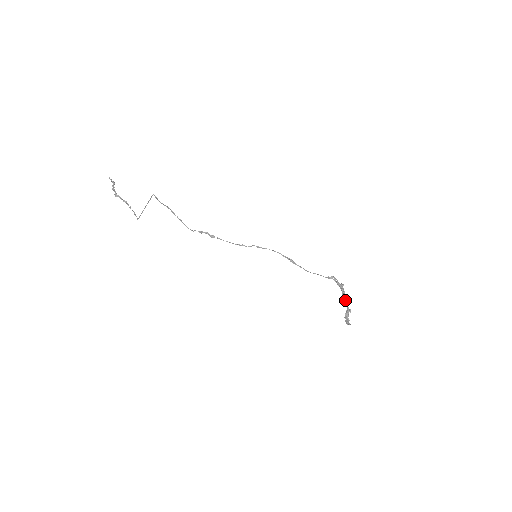
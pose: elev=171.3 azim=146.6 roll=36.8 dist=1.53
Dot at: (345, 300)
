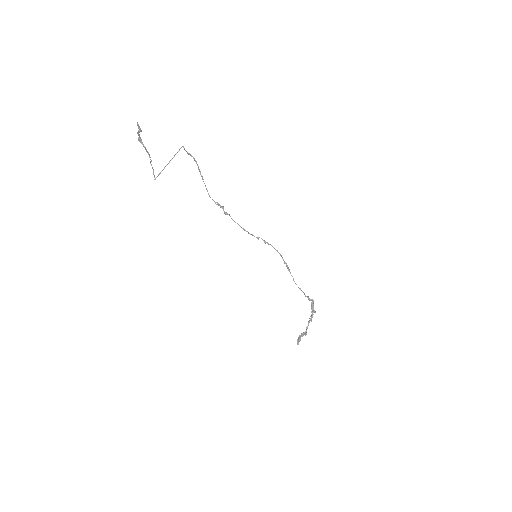
Dot at: occluded
